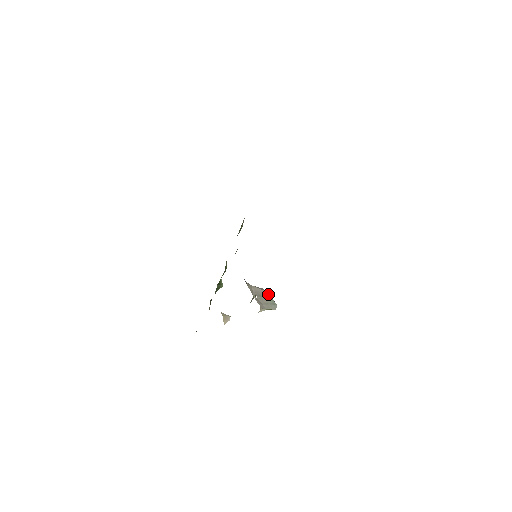
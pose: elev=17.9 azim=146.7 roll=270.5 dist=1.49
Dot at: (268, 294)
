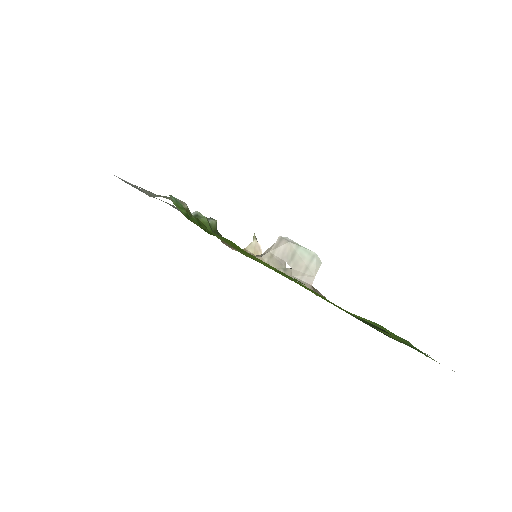
Dot at: (294, 245)
